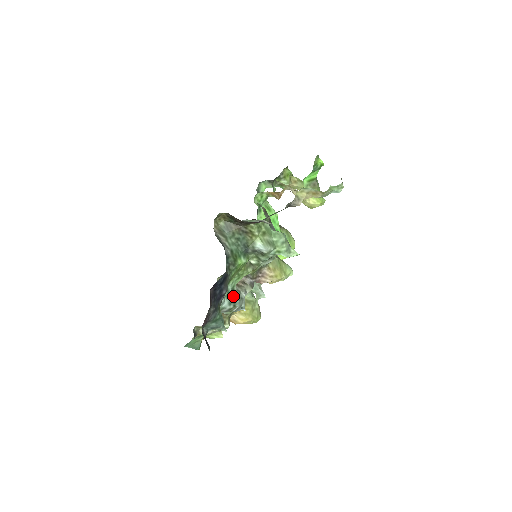
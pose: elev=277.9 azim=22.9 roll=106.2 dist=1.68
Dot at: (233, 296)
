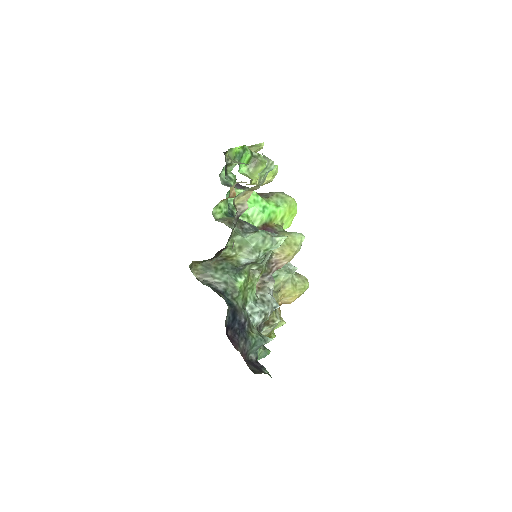
Dot at: (259, 307)
